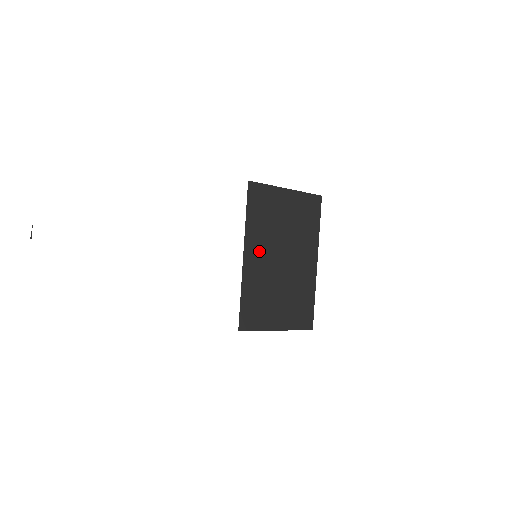
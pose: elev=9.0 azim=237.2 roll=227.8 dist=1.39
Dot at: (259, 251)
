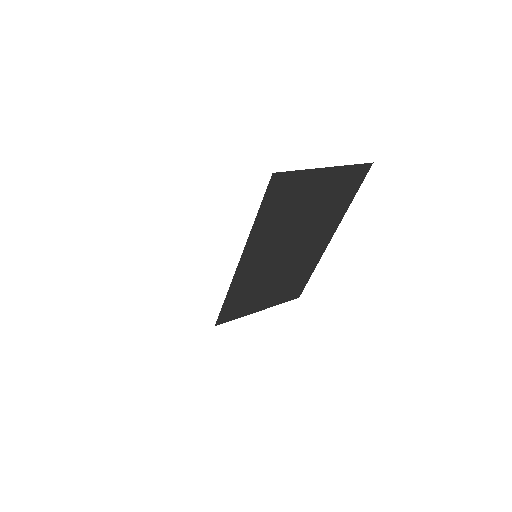
Dot at: (262, 250)
